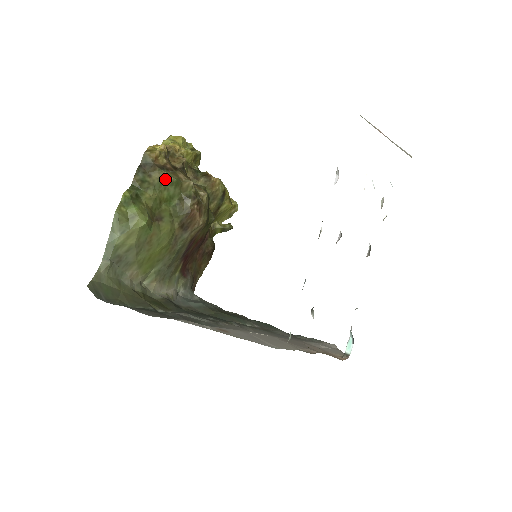
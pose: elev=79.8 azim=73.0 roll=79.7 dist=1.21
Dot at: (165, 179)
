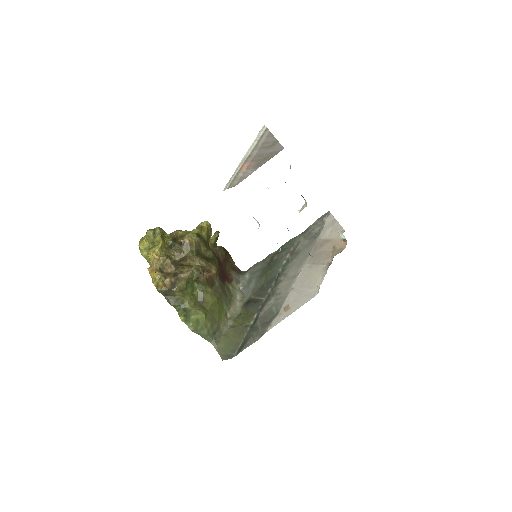
Dot at: (182, 289)
